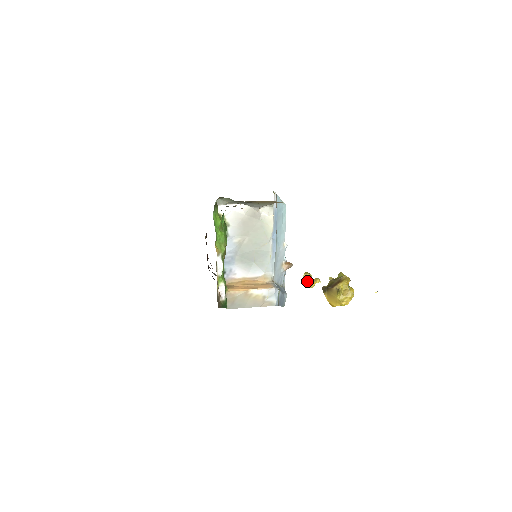
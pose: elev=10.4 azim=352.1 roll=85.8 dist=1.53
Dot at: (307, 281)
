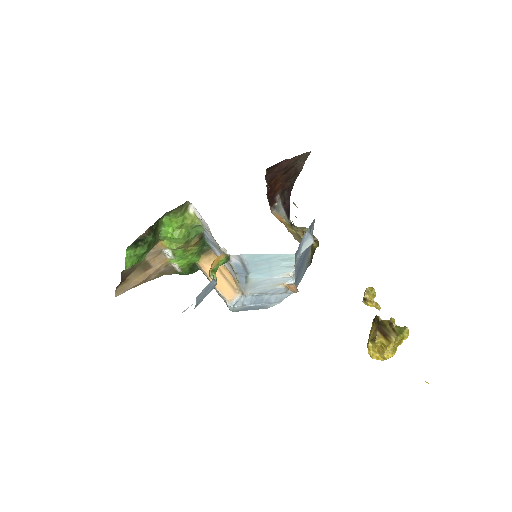
Dot at: (364, 296)
